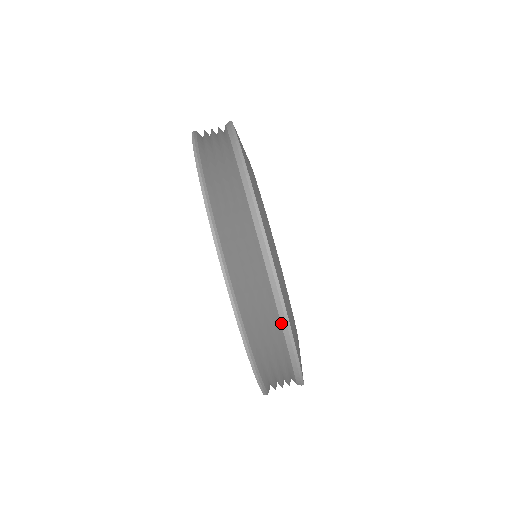
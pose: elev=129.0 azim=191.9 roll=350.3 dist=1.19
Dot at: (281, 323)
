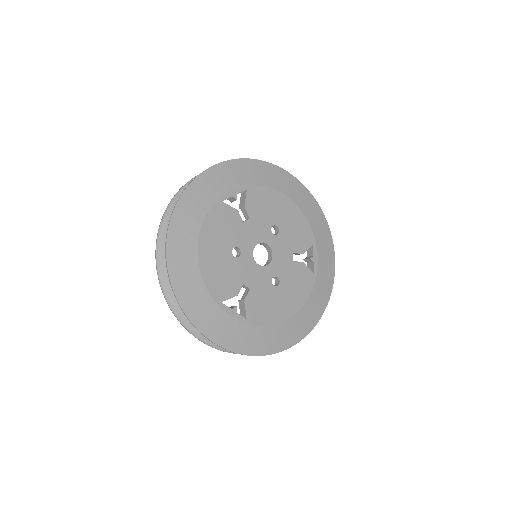
Dot at: (261, 354)
